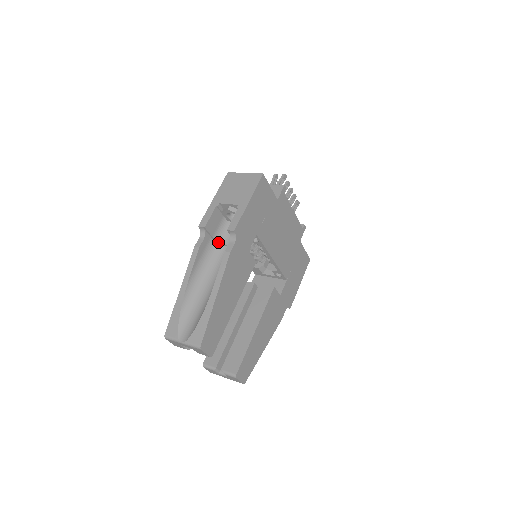
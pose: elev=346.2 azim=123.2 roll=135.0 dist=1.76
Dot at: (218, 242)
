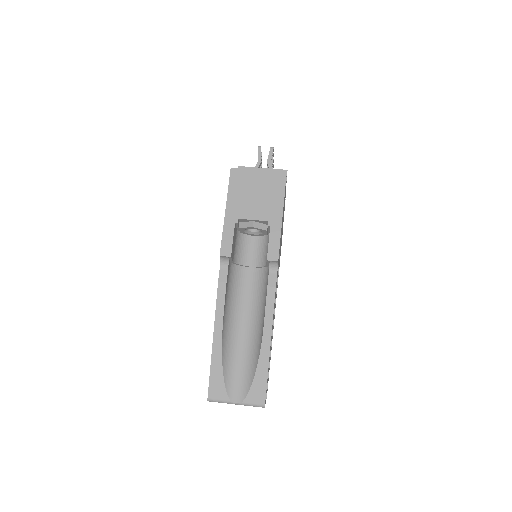
Dot at: (236, 264)
